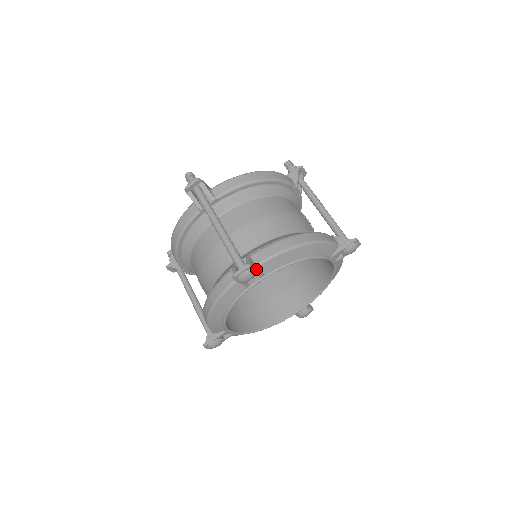
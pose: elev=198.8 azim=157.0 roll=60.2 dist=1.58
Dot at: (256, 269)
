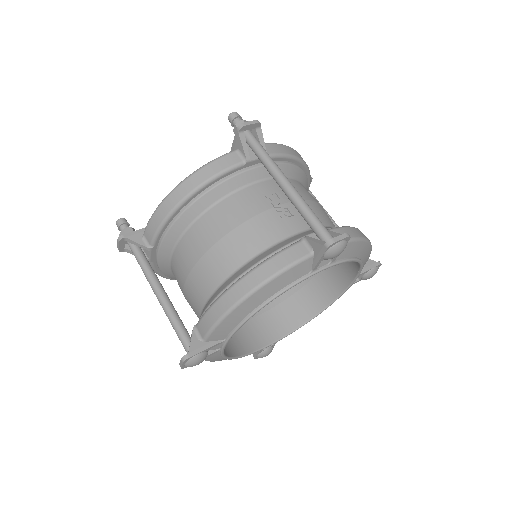
Dot at: (200, 351)
